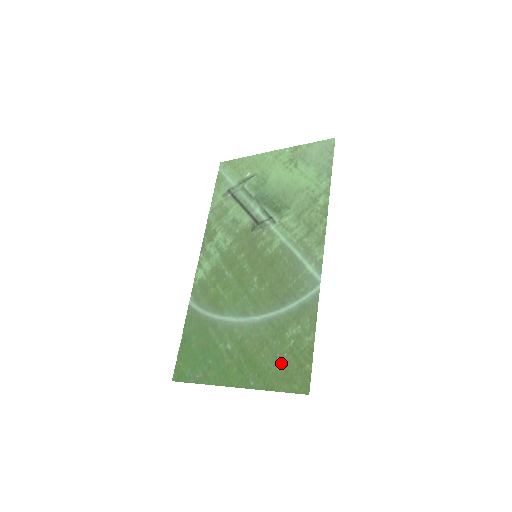
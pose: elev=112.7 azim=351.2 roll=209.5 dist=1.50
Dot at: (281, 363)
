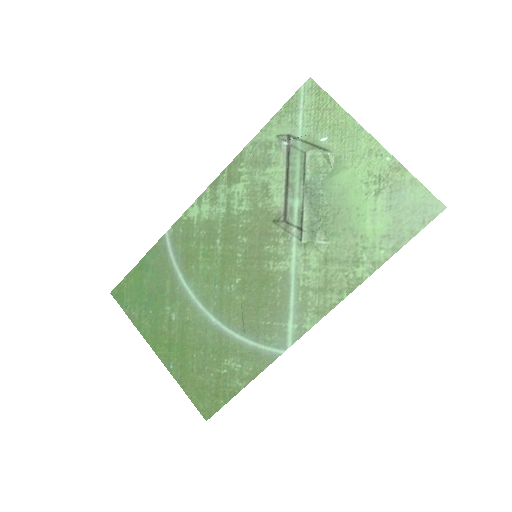
Dot at: (204, 377)
